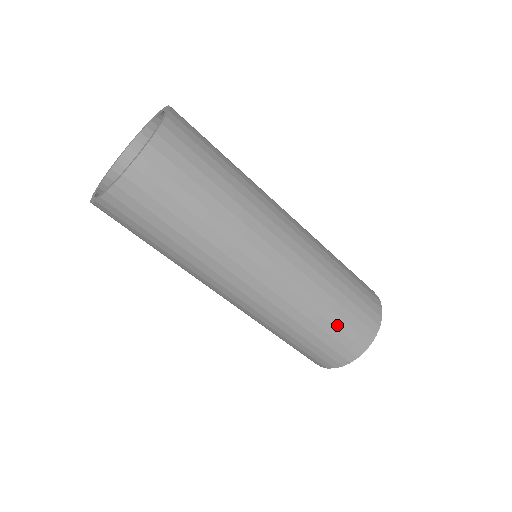
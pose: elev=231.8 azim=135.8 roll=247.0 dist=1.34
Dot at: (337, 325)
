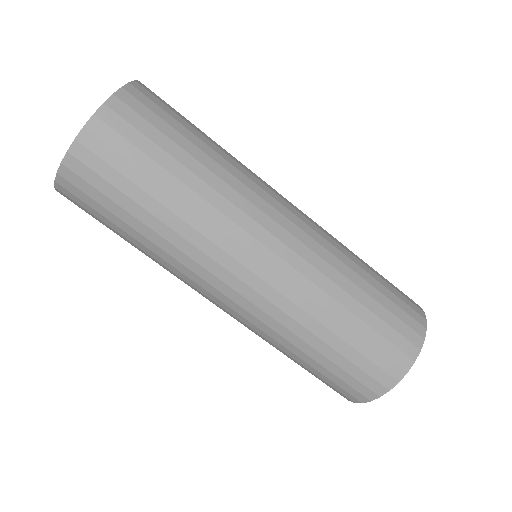
Dot at: (379, 300)
